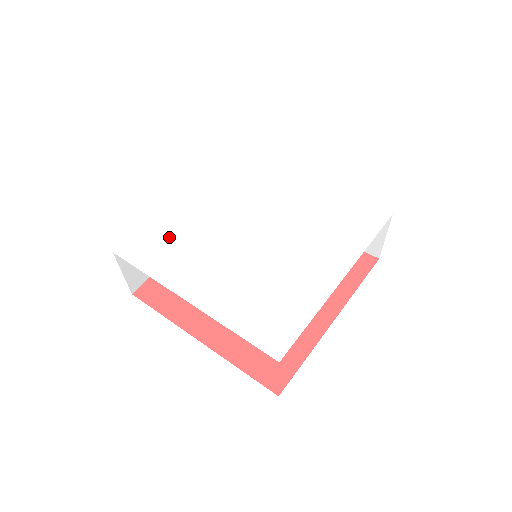
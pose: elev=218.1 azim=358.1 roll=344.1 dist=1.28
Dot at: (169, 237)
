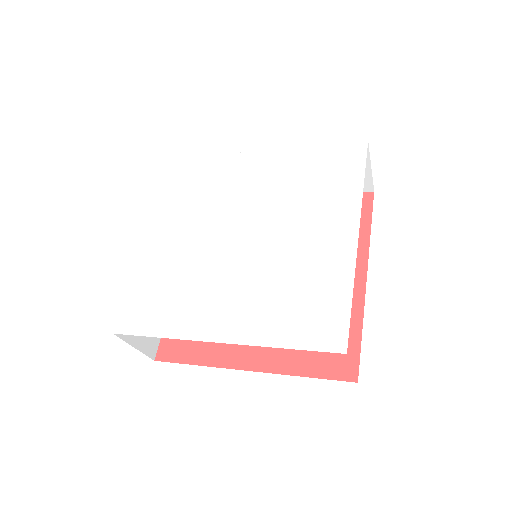
Dot at: (160, 286)
